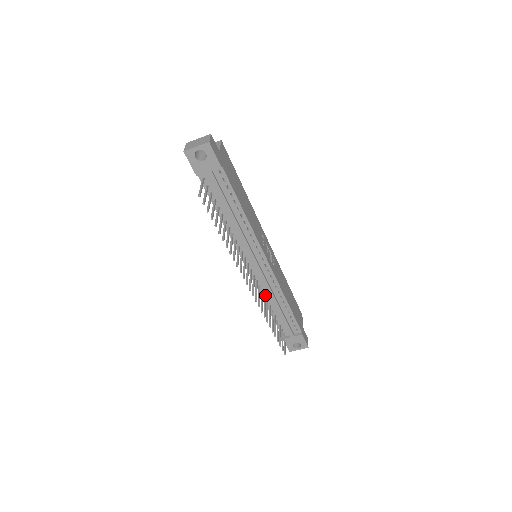
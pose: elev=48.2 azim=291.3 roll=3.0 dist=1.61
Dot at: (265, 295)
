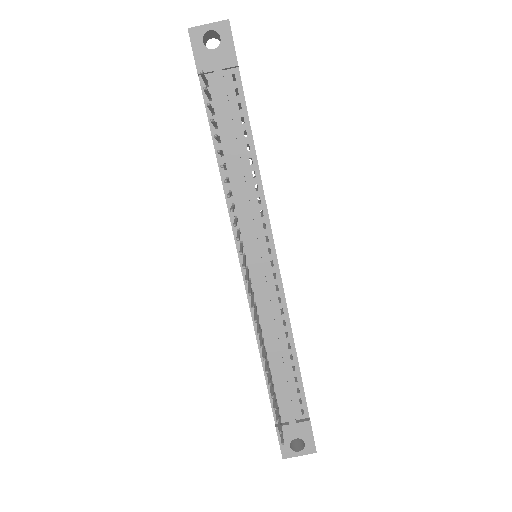
Dot at: (261, 326)
